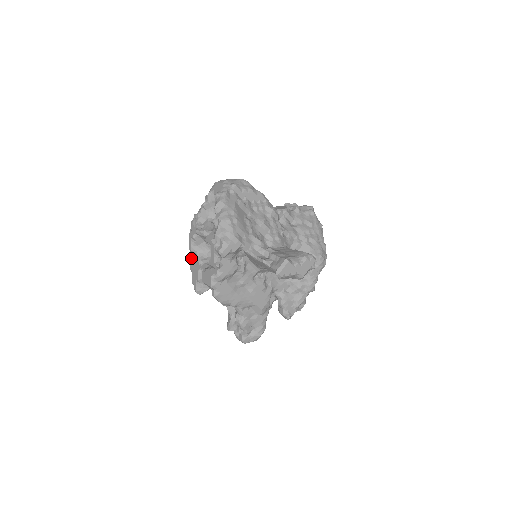
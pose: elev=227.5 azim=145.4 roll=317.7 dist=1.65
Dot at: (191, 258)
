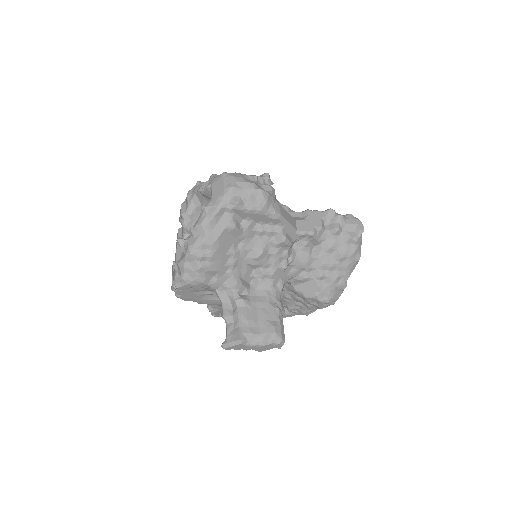
Dot at: occluded
